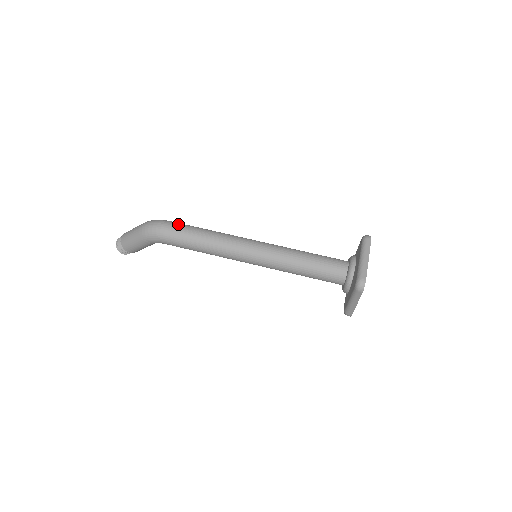
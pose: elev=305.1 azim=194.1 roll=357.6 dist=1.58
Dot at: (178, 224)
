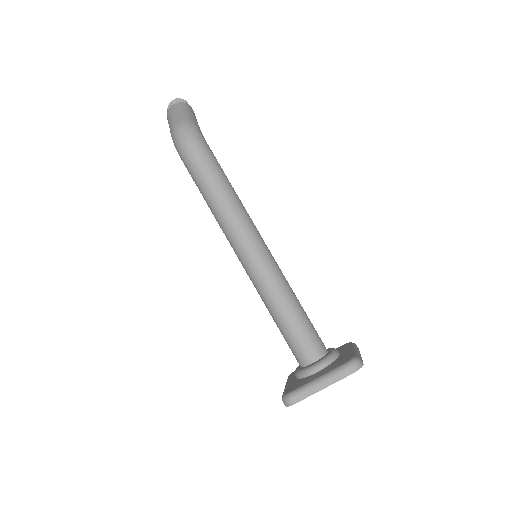
Dot at: (204, 159)
